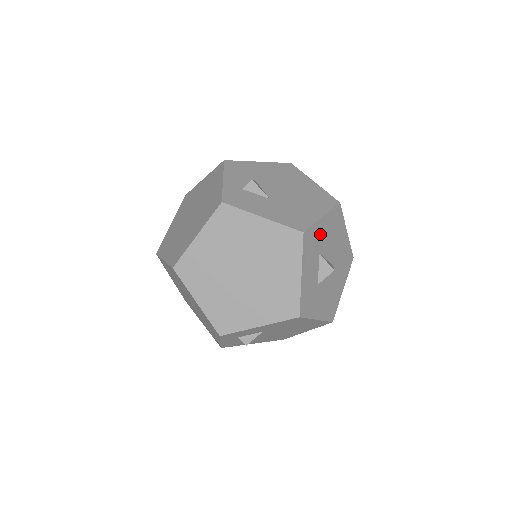
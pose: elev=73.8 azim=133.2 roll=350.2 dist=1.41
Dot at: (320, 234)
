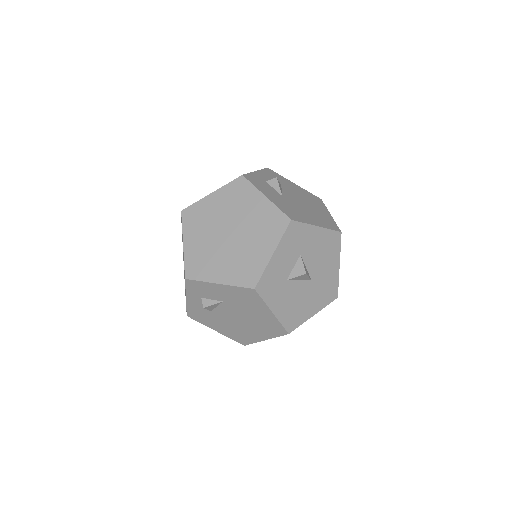
Dot at: (308, 238)
